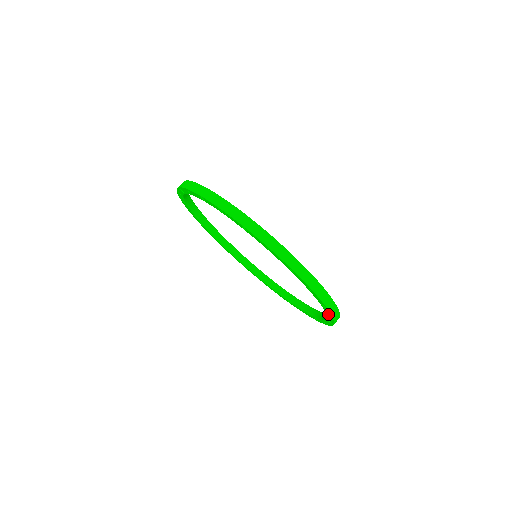
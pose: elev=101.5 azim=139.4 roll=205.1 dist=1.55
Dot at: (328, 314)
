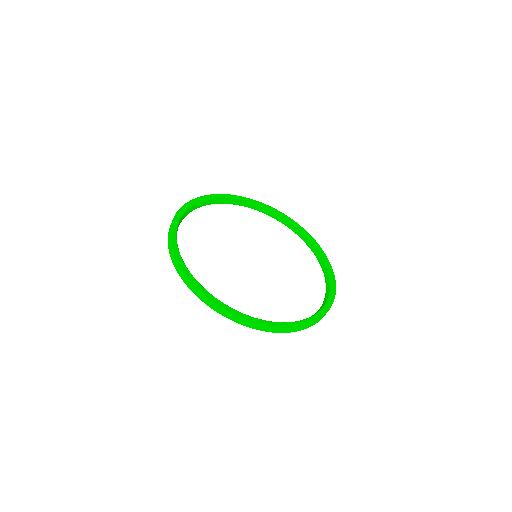
Dot at: occluded
